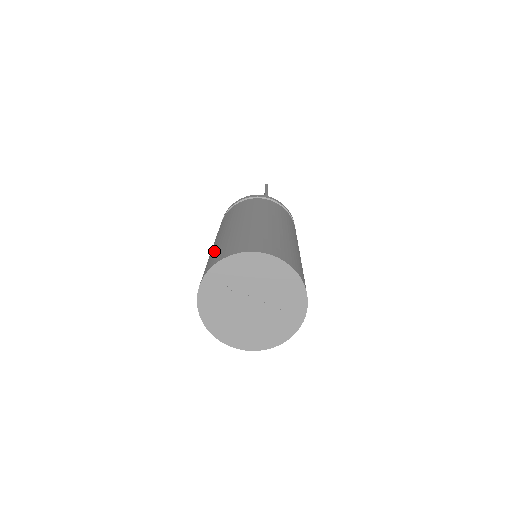
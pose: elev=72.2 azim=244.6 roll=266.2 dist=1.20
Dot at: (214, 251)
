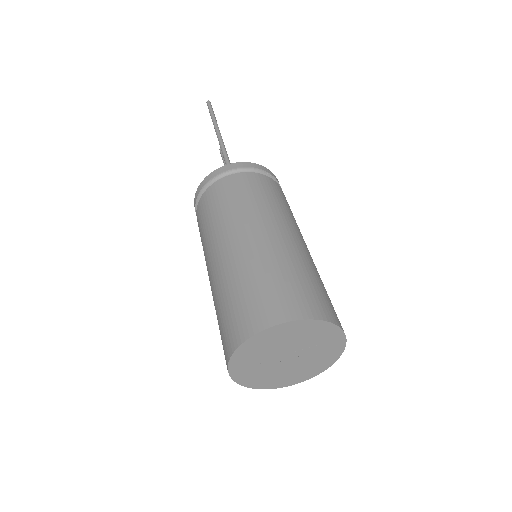
Dot at: (217, 319)
